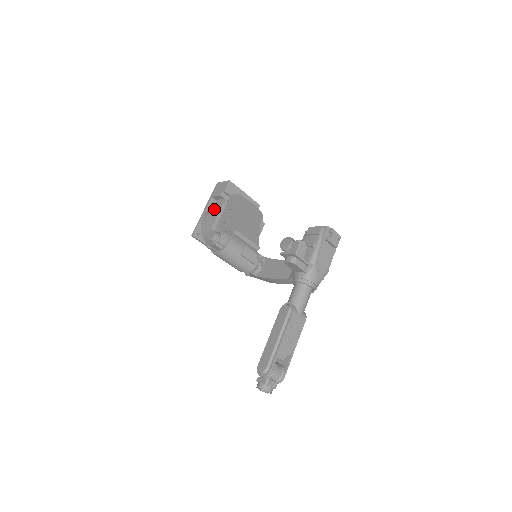
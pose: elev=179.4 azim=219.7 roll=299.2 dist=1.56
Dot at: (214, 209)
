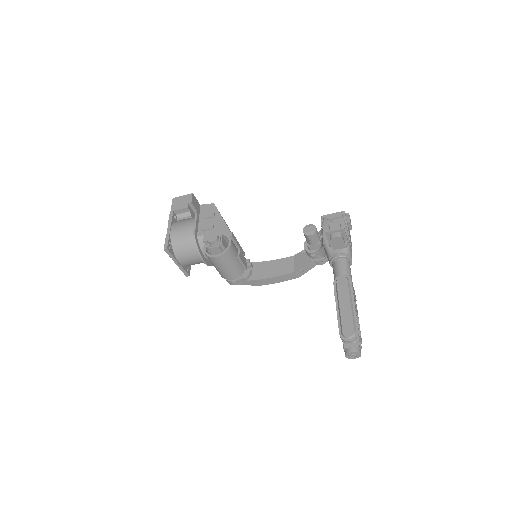
Dot at: (184, 221)
